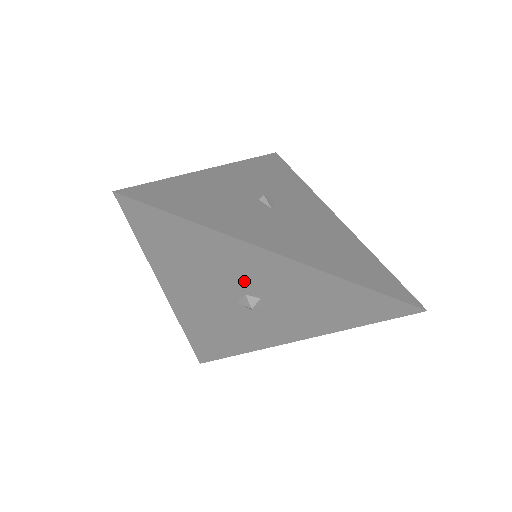
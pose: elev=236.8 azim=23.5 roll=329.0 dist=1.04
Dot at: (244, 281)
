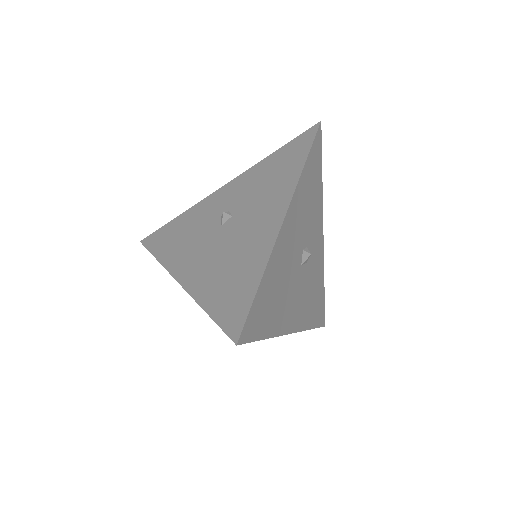
Dot at: occluded
